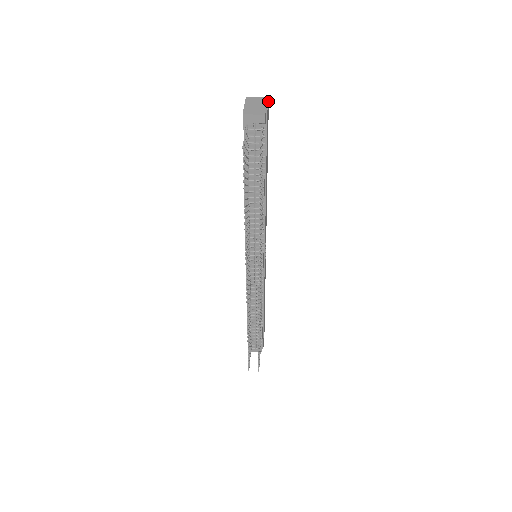
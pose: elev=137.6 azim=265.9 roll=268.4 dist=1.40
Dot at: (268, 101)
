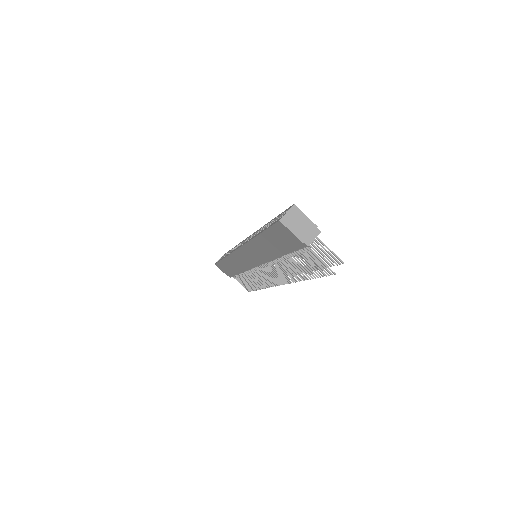
Dot at: (300, 210)
